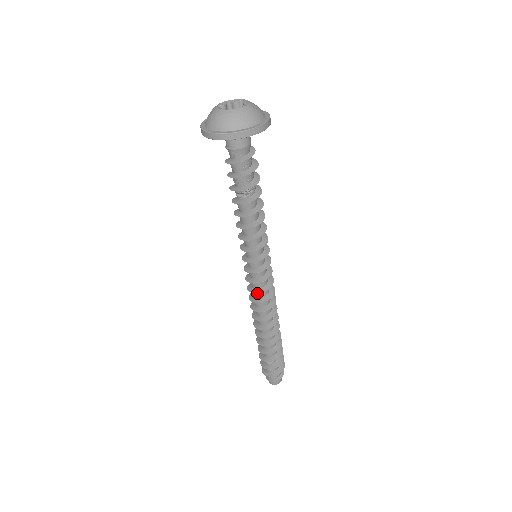
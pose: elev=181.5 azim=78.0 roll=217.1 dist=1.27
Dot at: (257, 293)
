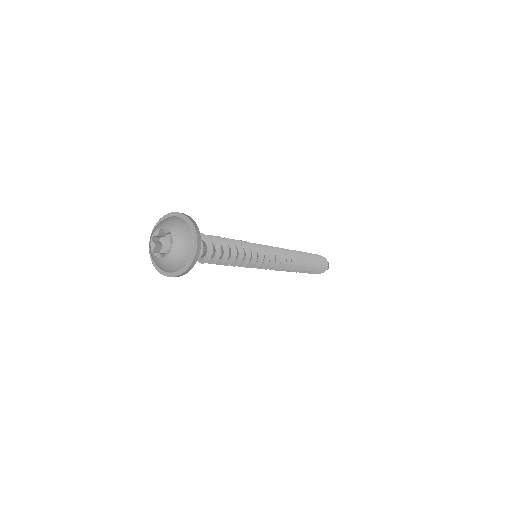
Dot at: occluded
